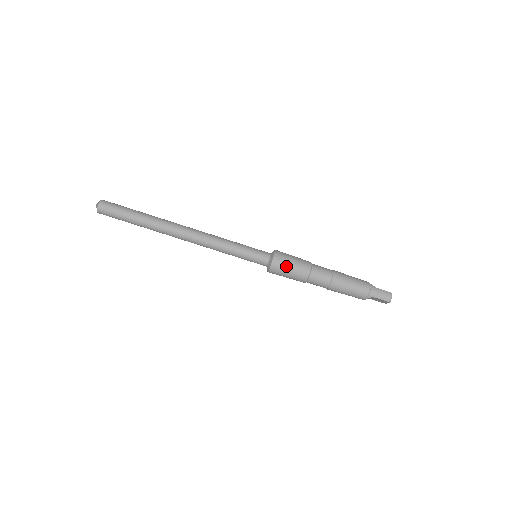
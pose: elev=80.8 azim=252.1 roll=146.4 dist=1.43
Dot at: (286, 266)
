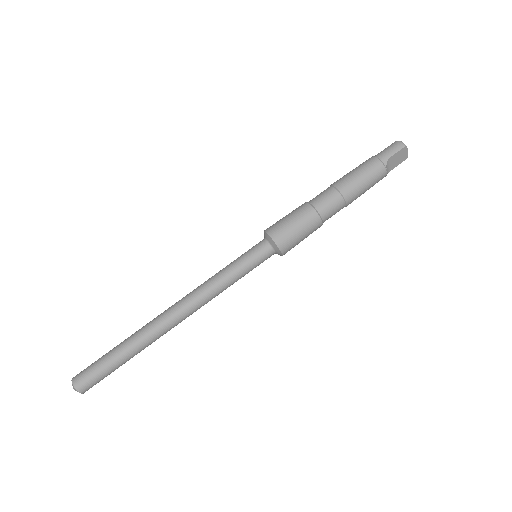
Dot at: (286, 226)
